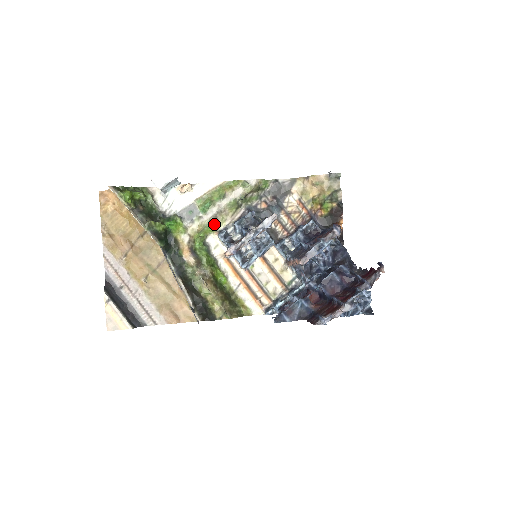
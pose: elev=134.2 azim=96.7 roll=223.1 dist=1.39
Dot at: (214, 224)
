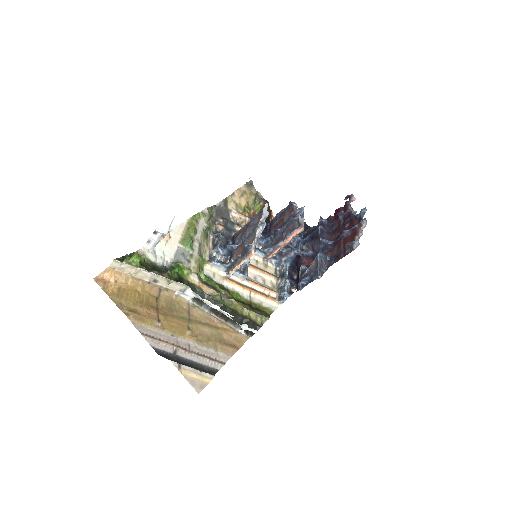
Dot at: (202, 257)
